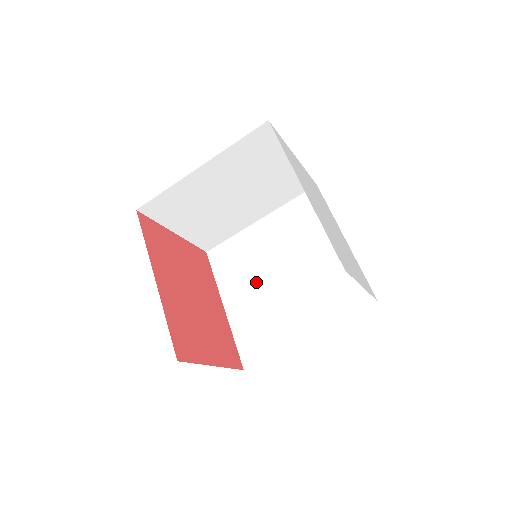
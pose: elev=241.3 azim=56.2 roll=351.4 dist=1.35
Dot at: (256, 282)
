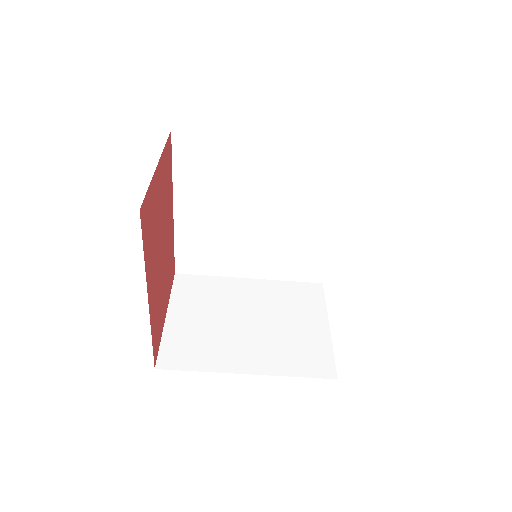
Dot at: (224, 207)
